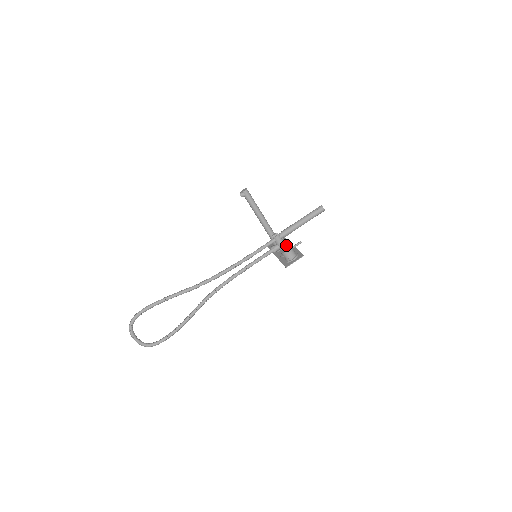
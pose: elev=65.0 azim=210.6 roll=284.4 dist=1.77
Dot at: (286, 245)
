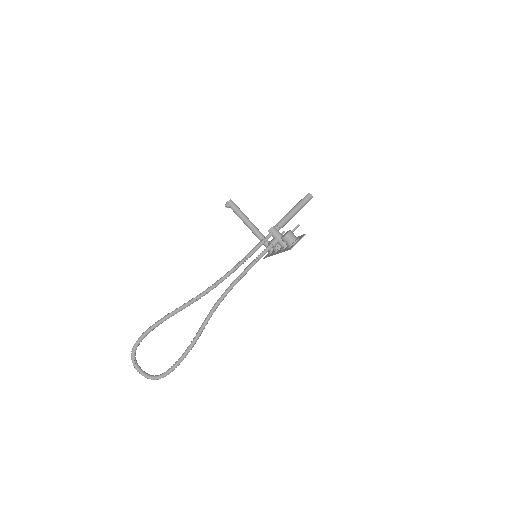
Dot at: occluded
